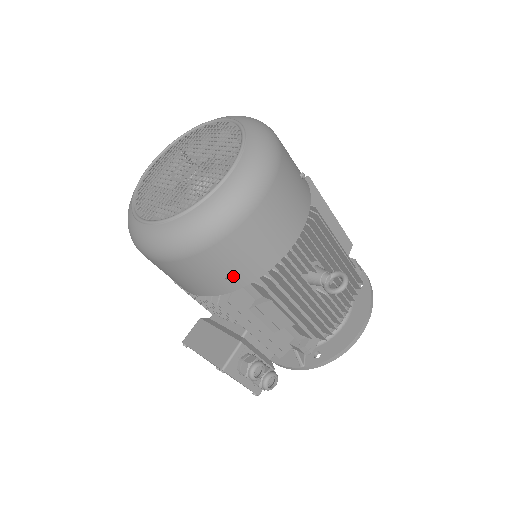
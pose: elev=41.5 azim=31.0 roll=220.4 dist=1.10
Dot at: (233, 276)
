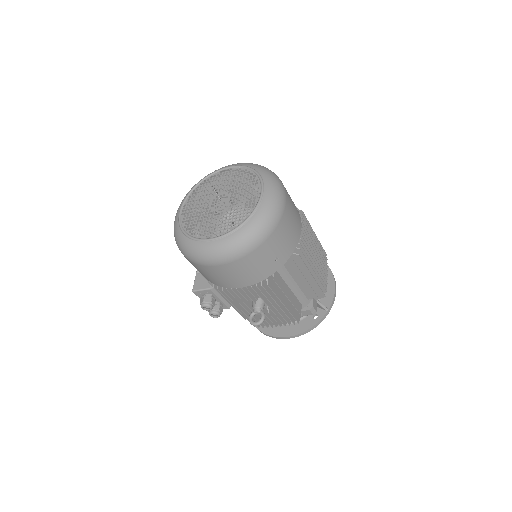
Dot at: (201, 273)
